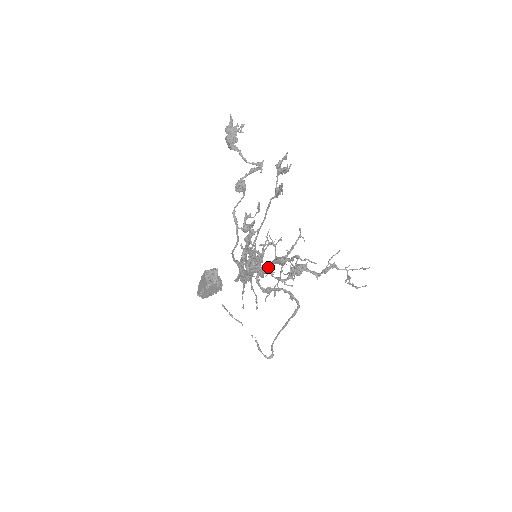
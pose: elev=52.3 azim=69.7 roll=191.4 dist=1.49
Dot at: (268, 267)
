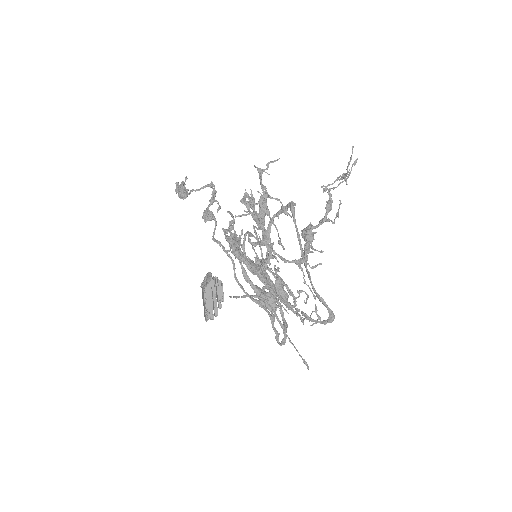
Dot at: occluded
